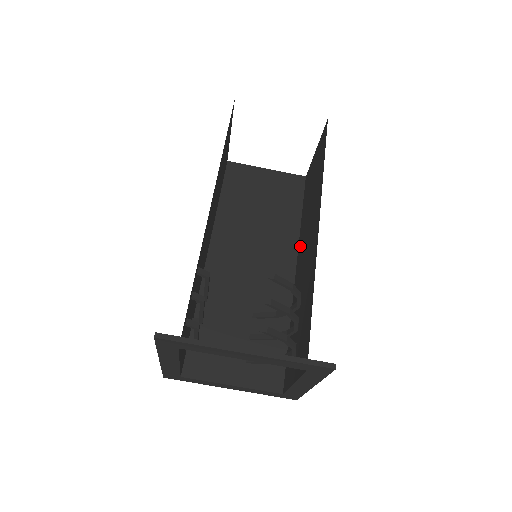
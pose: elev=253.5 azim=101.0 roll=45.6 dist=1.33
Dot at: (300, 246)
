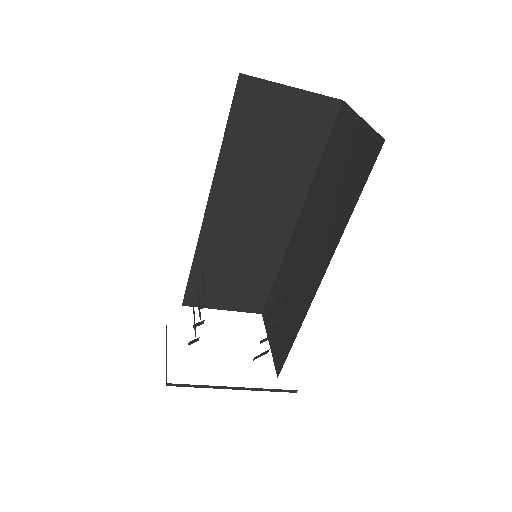
Dot at: (307, 209)
